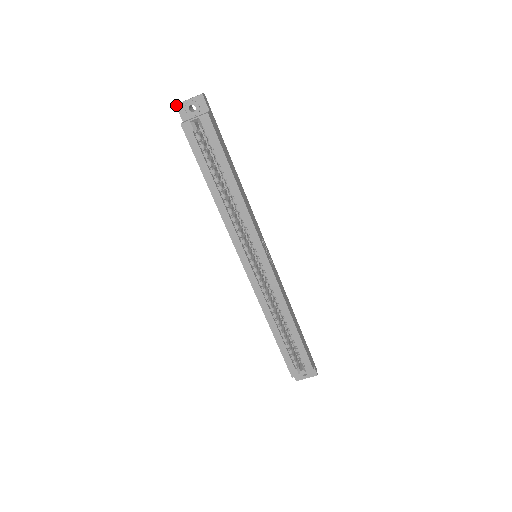
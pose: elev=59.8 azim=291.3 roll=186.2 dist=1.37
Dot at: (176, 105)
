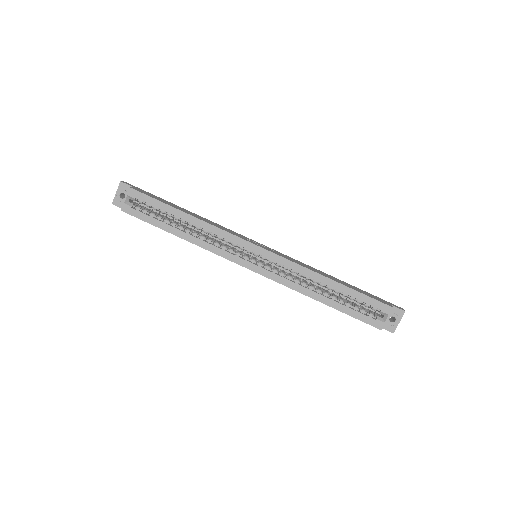
Dot at: occluded
